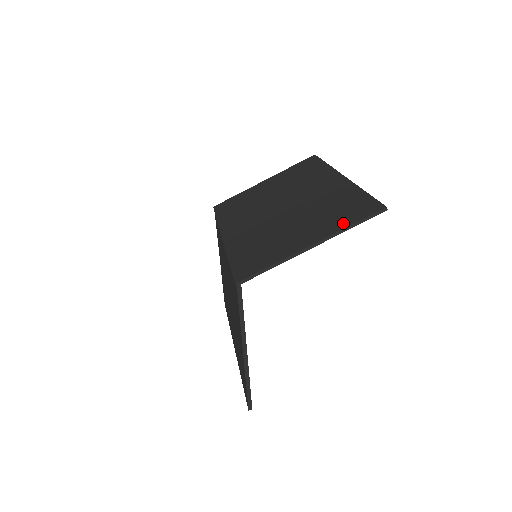
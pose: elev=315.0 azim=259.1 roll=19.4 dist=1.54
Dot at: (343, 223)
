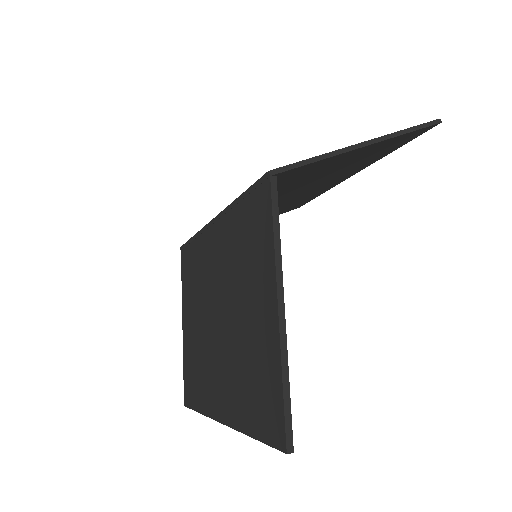
Dot at: occluded
